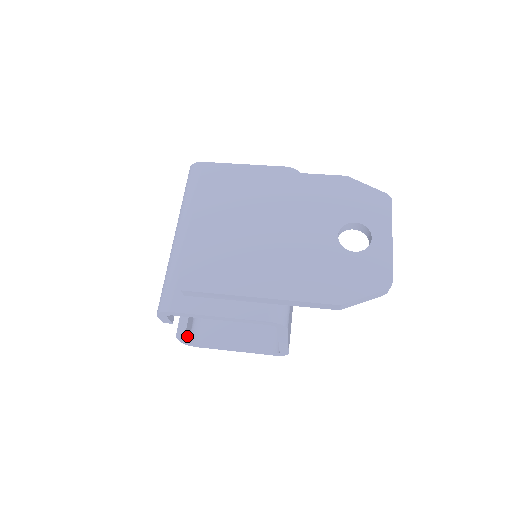
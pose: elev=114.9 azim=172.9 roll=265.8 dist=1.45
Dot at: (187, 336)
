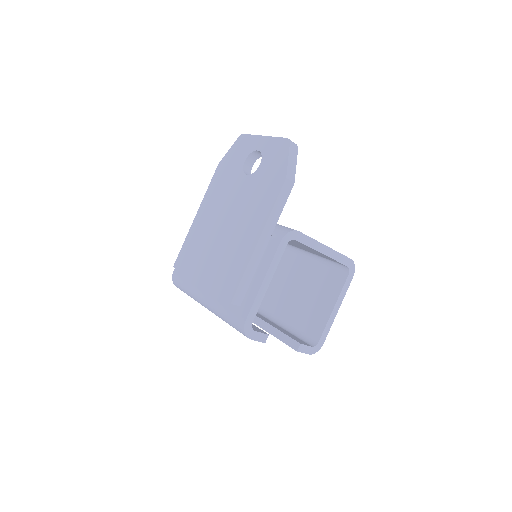
Dot at: occluded
